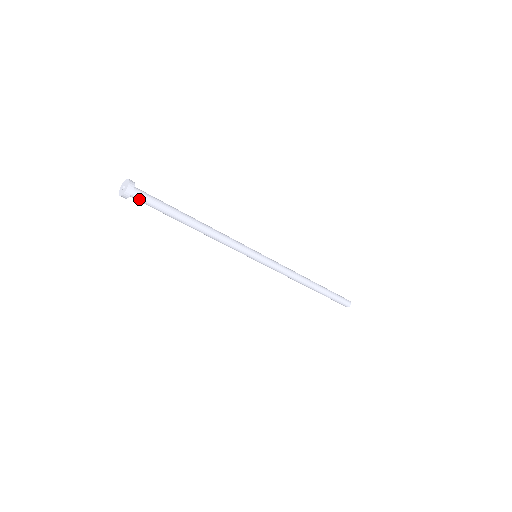
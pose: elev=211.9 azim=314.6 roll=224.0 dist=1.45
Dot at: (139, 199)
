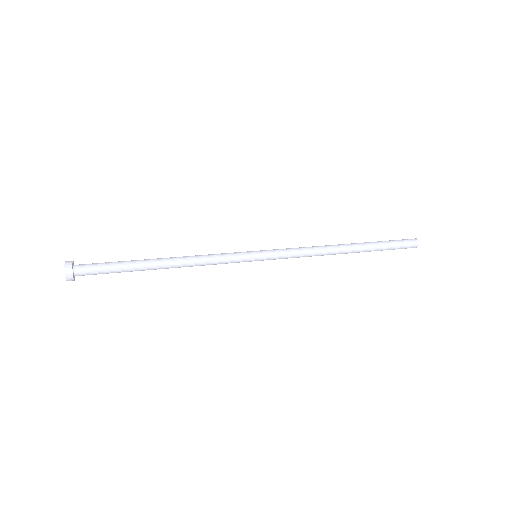
Dot at: occluded
